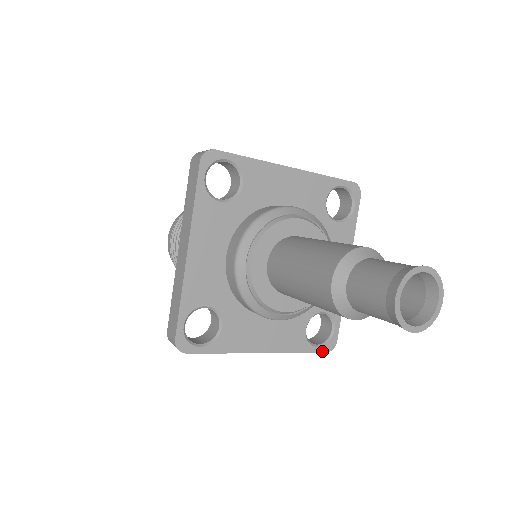
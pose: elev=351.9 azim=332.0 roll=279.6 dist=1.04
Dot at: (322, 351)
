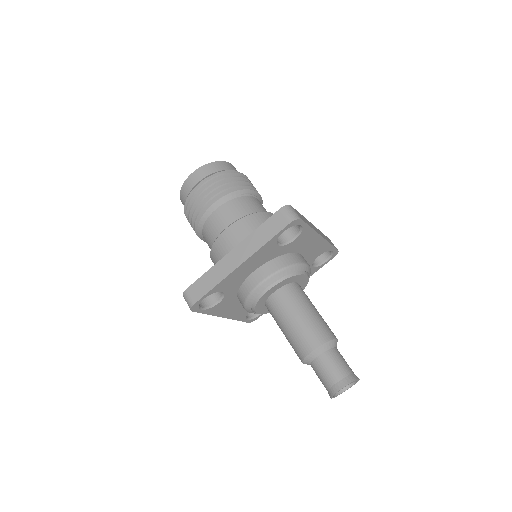
Dot at: (247, 322)
